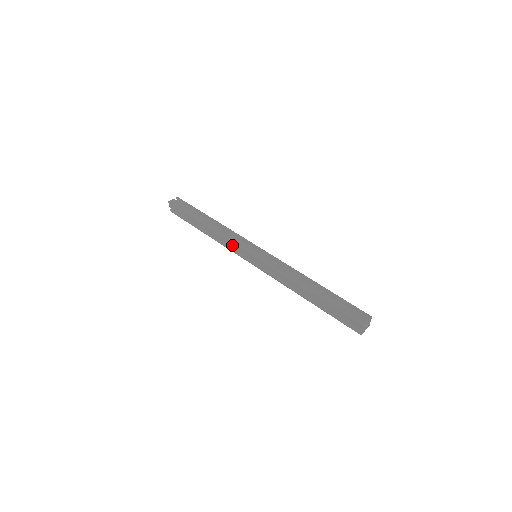
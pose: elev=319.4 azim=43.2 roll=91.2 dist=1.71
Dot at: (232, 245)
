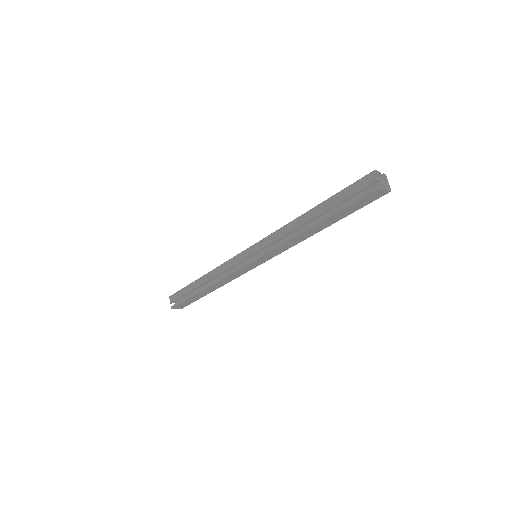
Dot at: (230, 264)
